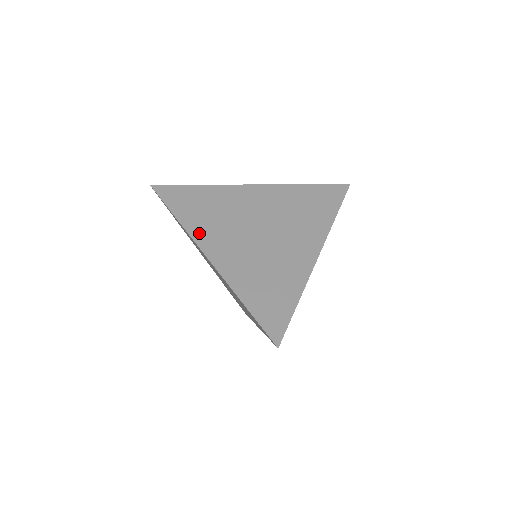
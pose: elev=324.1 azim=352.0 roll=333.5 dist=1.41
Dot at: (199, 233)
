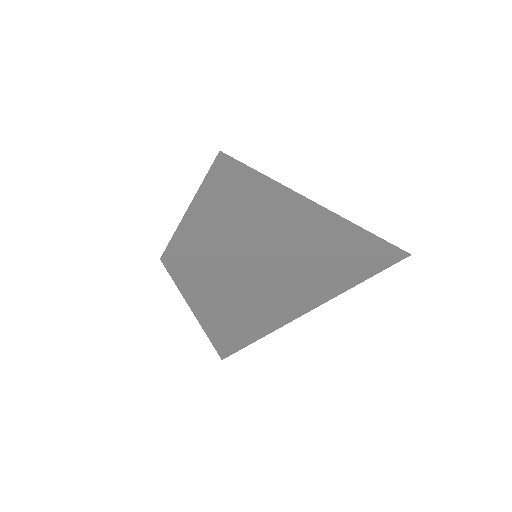
Dot at: (215, 181)
